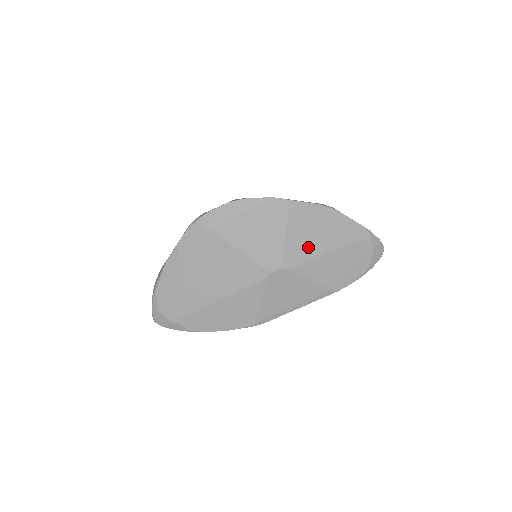
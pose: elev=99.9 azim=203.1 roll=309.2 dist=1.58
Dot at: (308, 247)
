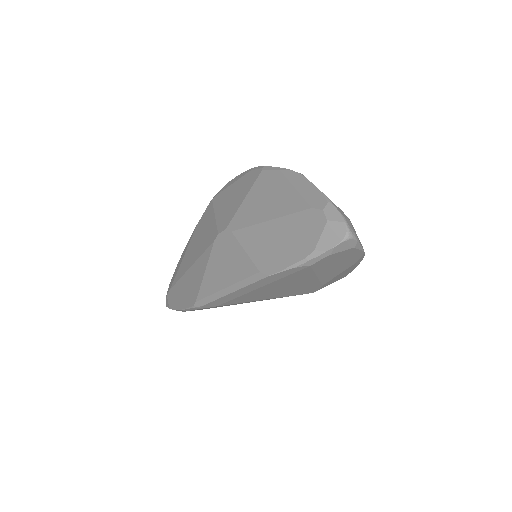
Dot at: (257, 211)
